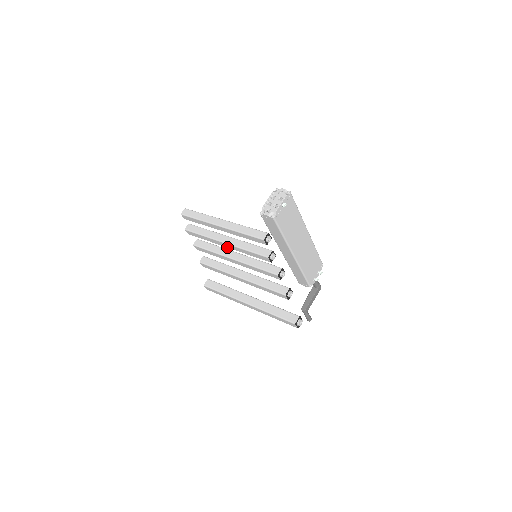
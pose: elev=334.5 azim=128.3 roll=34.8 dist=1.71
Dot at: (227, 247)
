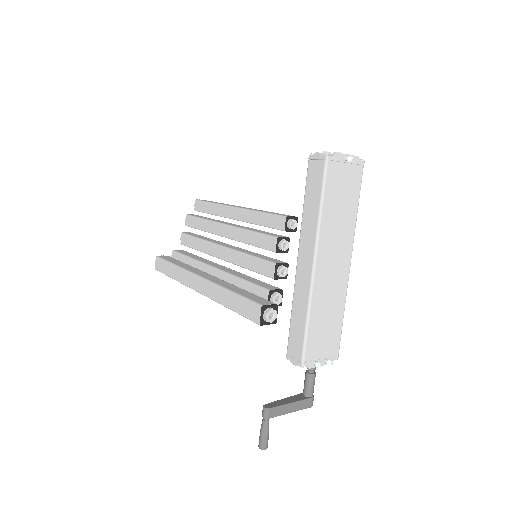
Dot at: (224, 236)
